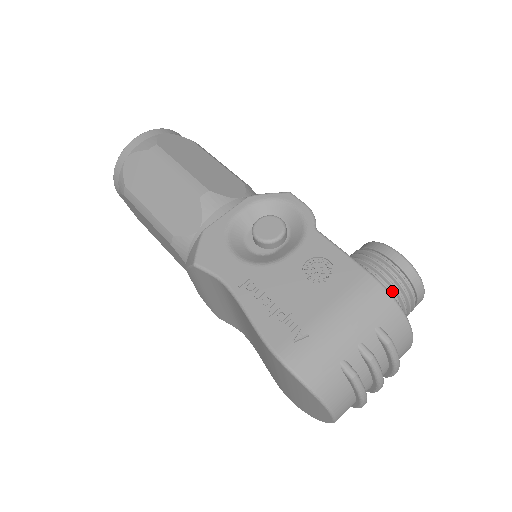
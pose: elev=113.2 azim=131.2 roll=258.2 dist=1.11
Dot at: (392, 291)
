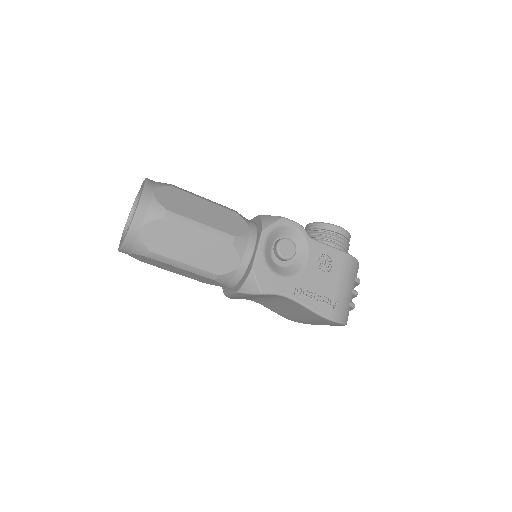
Dot at: (345, 250)
